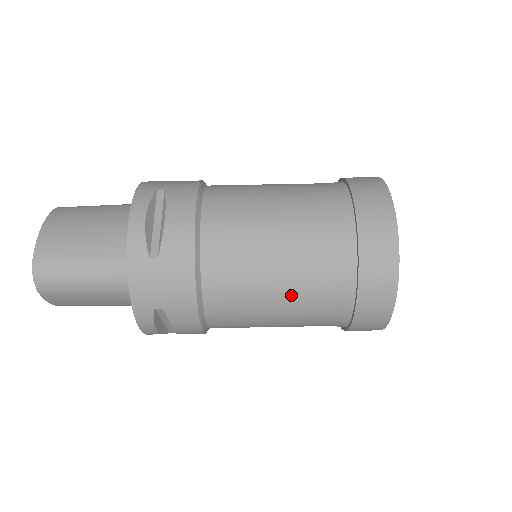
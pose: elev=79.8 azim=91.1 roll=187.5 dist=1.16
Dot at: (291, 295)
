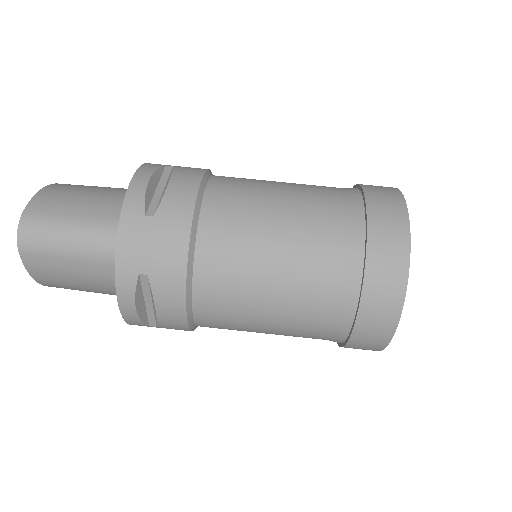
Dot at: (290, 278)
